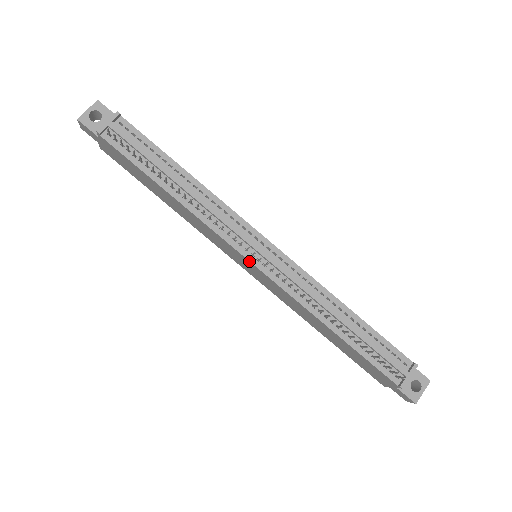
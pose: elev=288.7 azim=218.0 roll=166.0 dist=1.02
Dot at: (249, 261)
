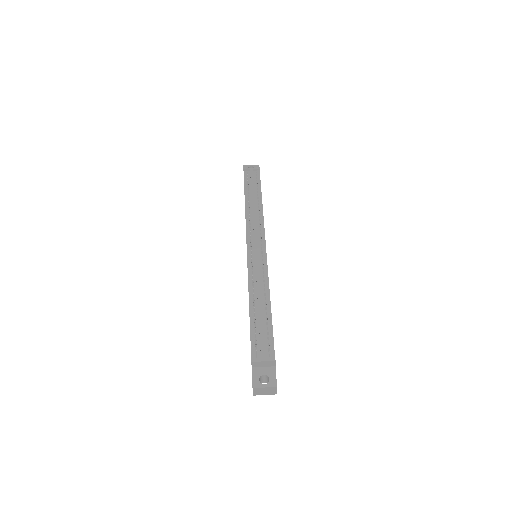
Dot at: (247, 246)
